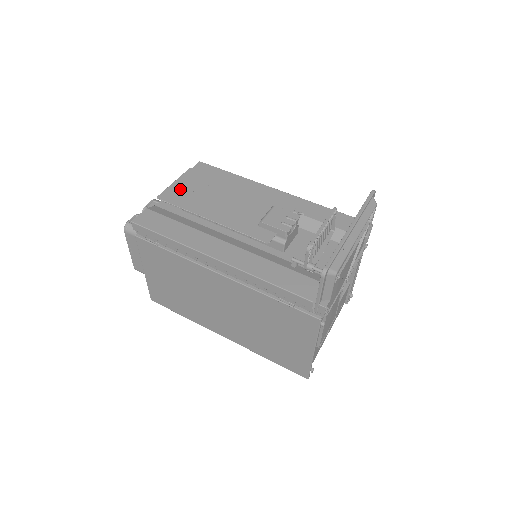
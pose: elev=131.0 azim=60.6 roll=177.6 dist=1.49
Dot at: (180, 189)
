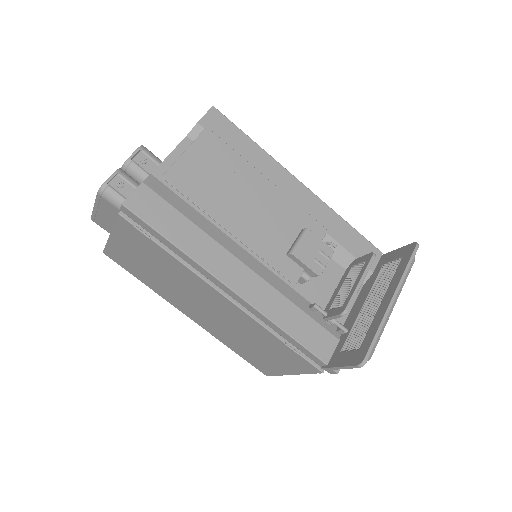
Dot at: (194, 167)
